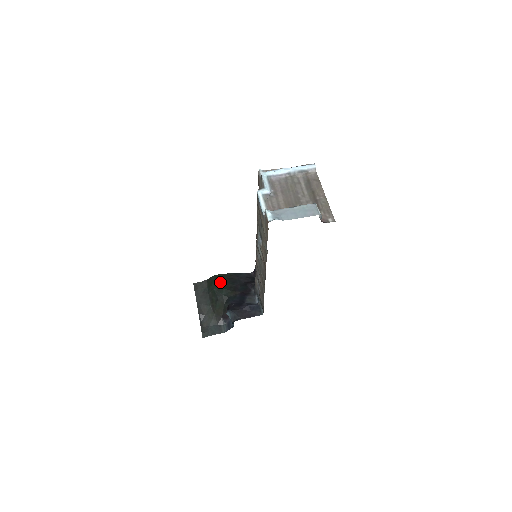
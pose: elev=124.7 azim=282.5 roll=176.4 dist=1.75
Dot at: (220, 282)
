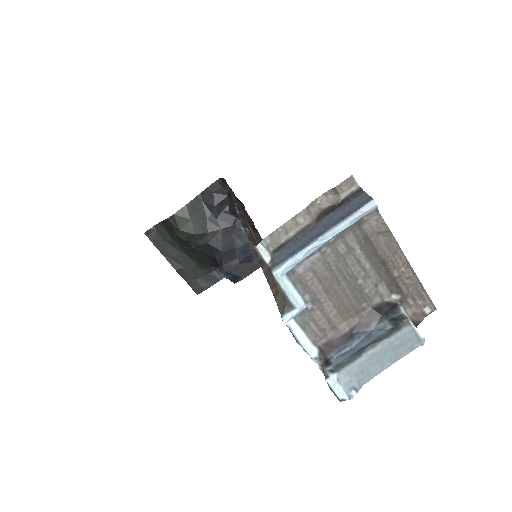
Dot at: (184, 225)
